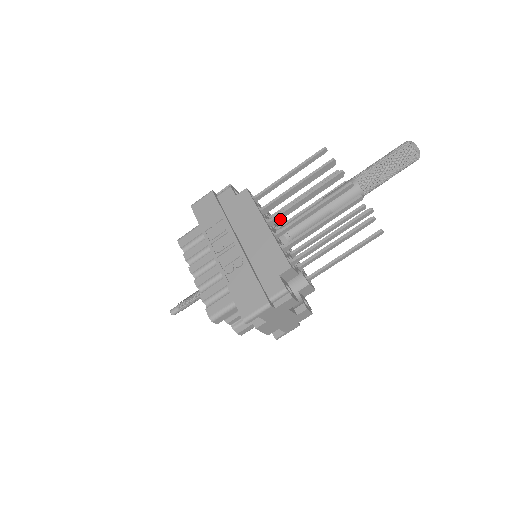
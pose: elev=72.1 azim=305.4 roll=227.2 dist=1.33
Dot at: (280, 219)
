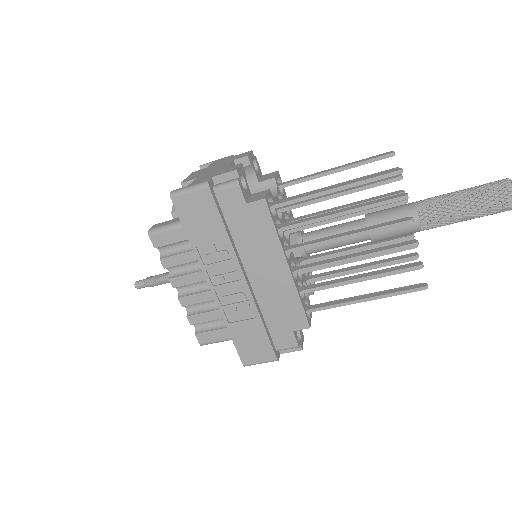
Dot at: (300, 228)
